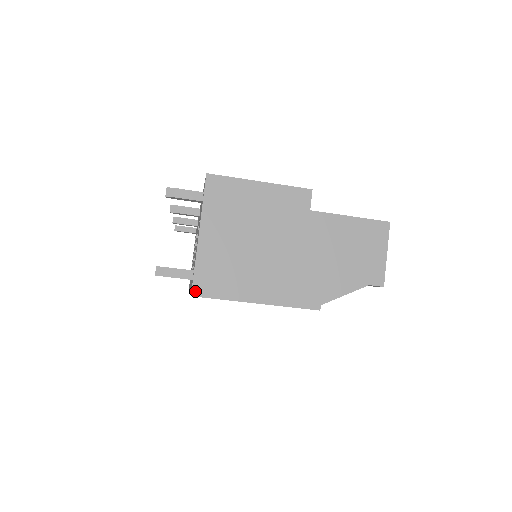
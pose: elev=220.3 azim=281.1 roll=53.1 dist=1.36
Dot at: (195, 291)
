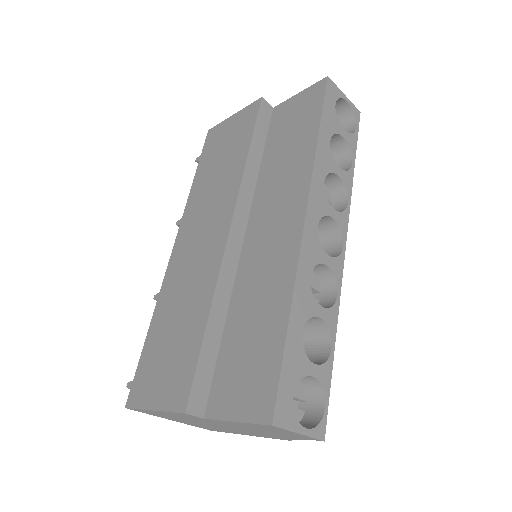
Dot at: occluded
